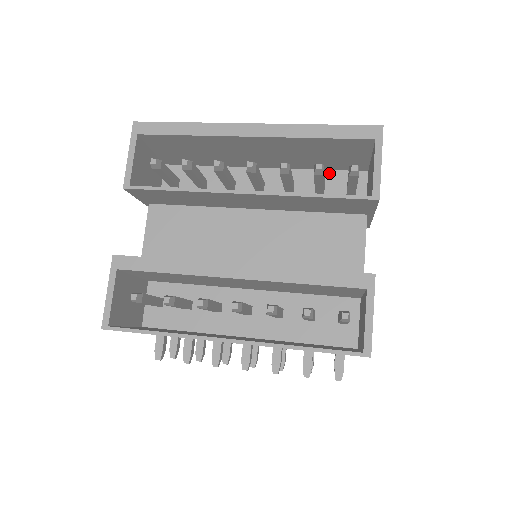
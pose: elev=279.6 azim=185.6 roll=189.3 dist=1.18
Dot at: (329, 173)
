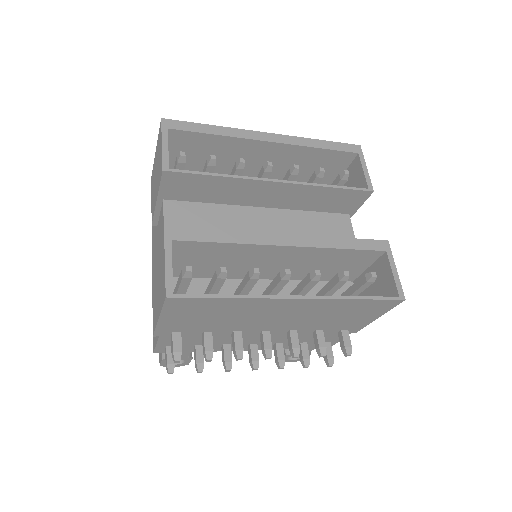
Dot at: occluded
